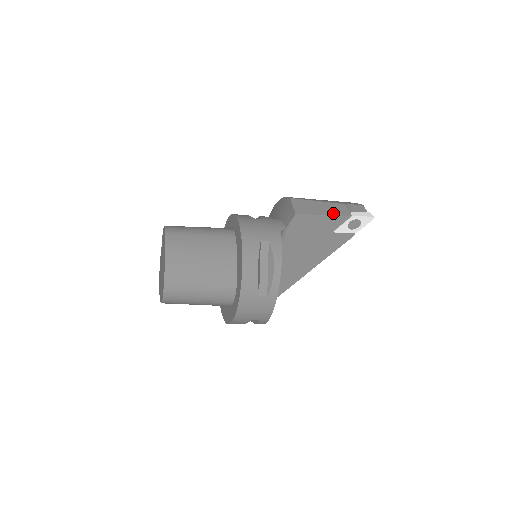
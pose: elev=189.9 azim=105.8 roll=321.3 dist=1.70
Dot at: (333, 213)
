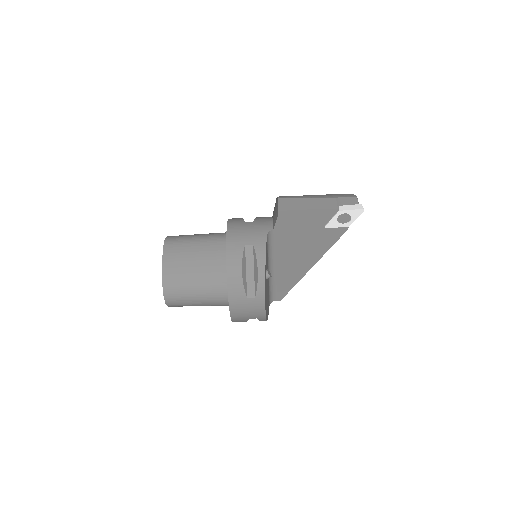
Dot at: (318, 210)
